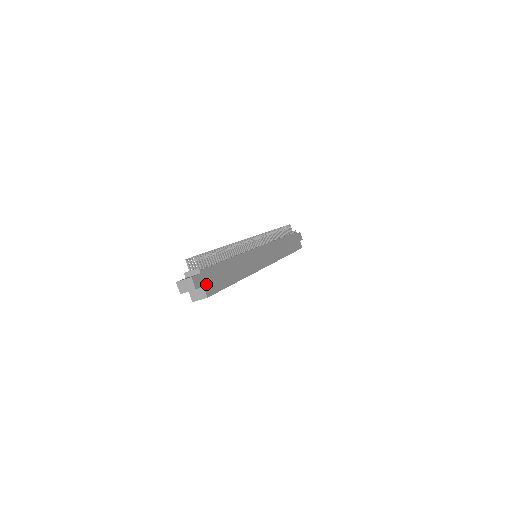
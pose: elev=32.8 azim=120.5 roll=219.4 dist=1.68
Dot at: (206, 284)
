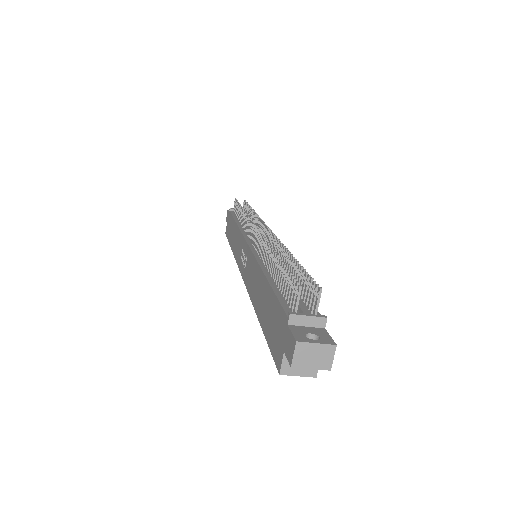
Dot at: occluded
